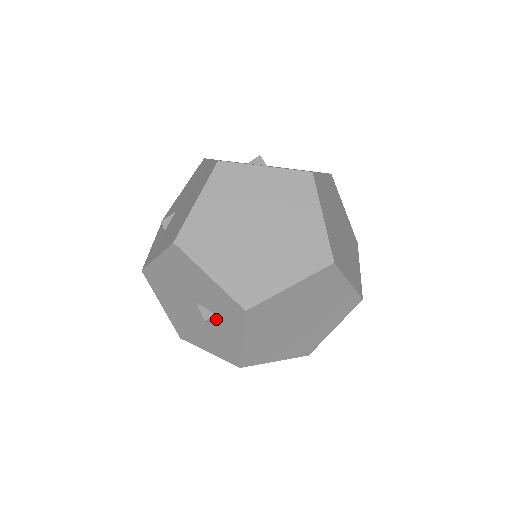
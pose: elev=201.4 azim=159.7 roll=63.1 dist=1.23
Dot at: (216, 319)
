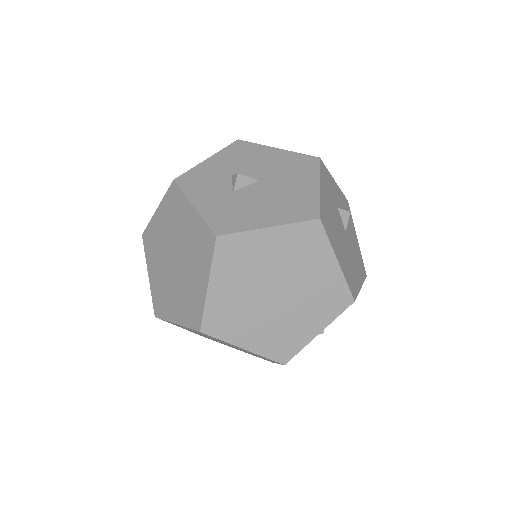
Dot at: occluded
